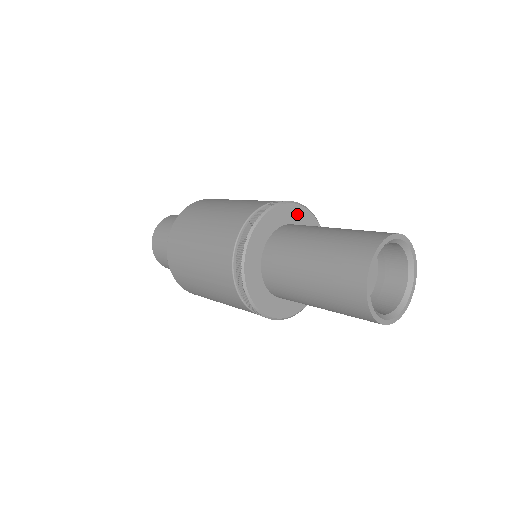
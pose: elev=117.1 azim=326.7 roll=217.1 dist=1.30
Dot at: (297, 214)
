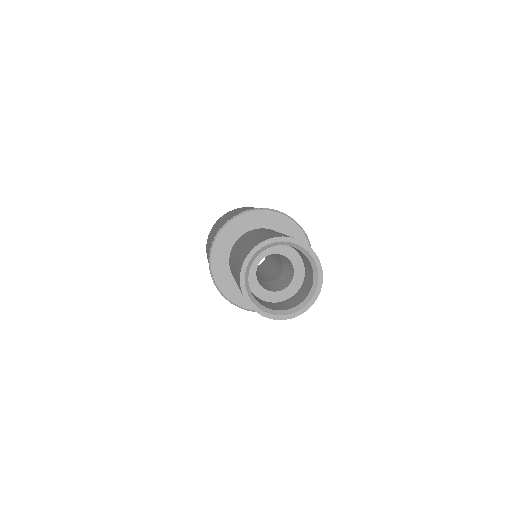
Dot at: (293, 233)
